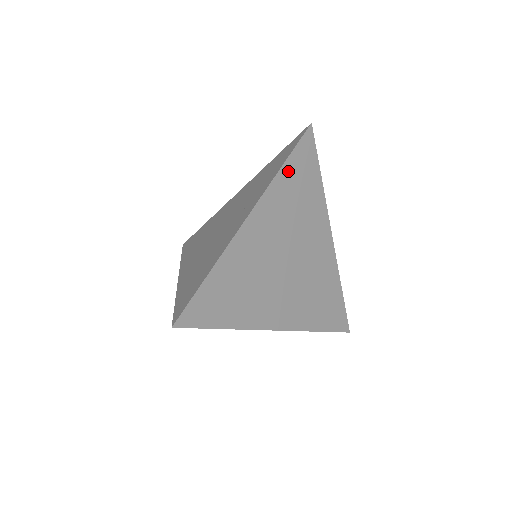
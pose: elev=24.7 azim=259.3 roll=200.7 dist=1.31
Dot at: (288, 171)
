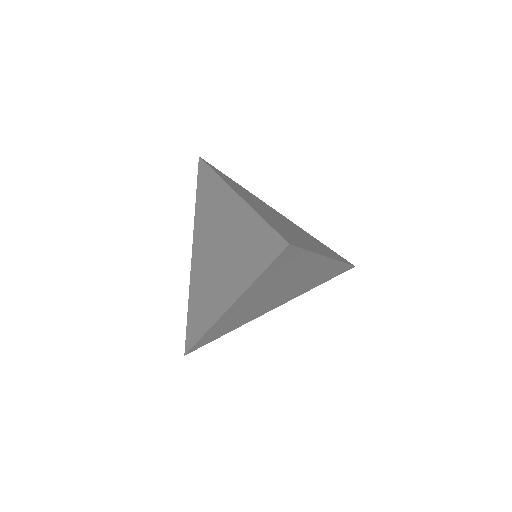
Dot at: (264, 277)
